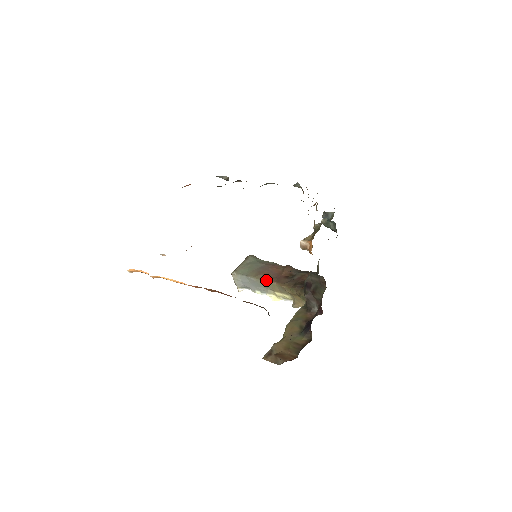
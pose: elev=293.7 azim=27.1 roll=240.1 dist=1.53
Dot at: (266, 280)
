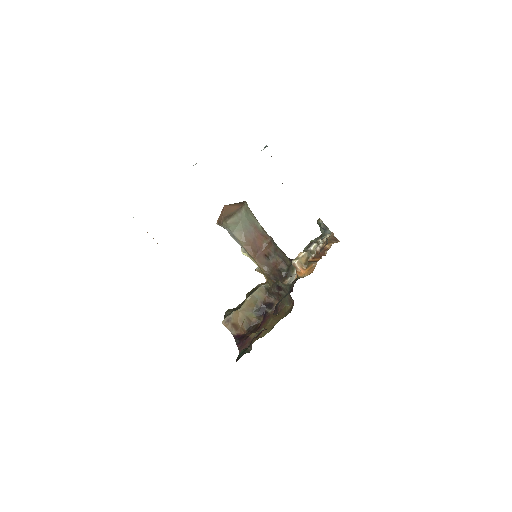
Dot at: (249, 251)
